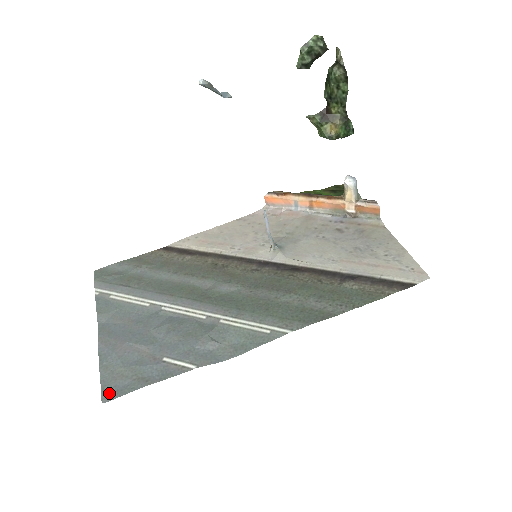
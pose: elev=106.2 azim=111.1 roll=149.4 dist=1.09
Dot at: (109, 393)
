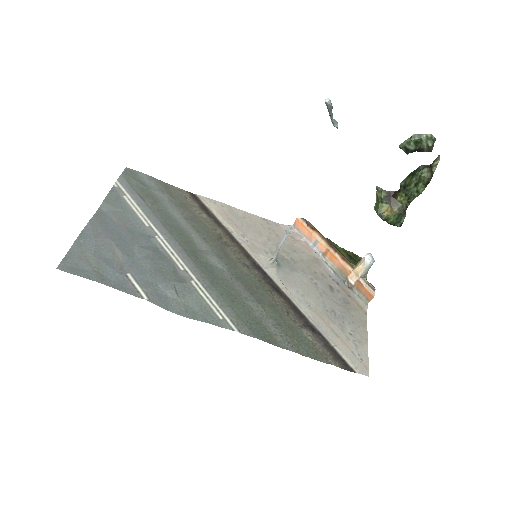
Dot at: (68, 265)
